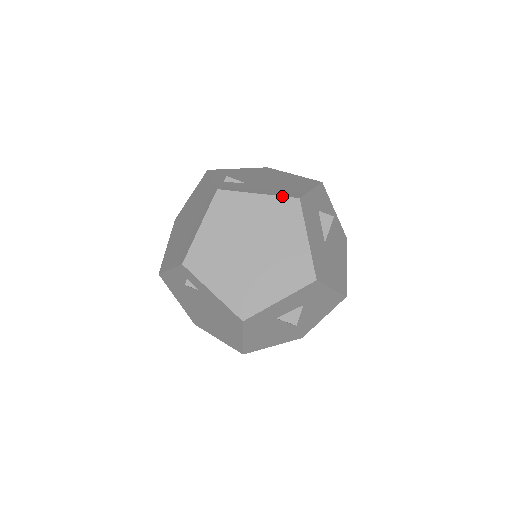
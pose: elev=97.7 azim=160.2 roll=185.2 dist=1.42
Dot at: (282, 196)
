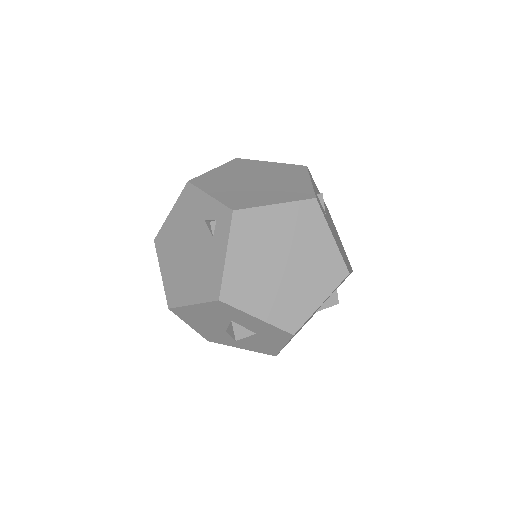
Dot at: occluded
